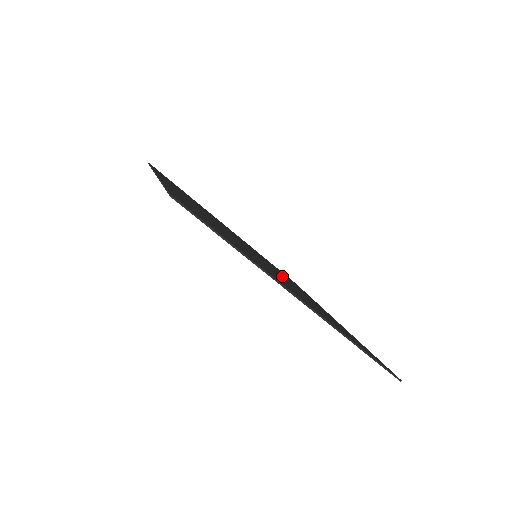
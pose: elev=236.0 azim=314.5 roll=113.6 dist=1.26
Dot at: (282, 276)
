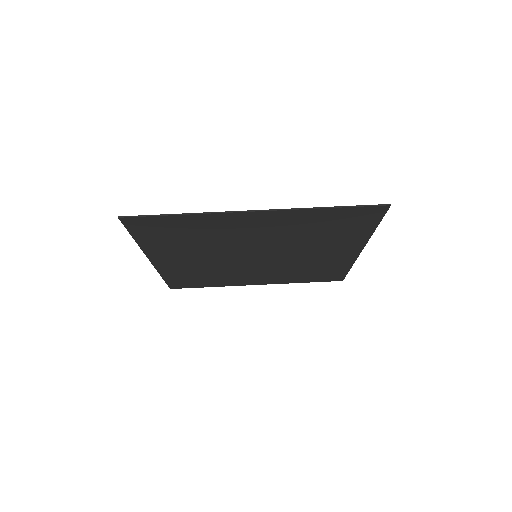
Dot at: (290, 256)
